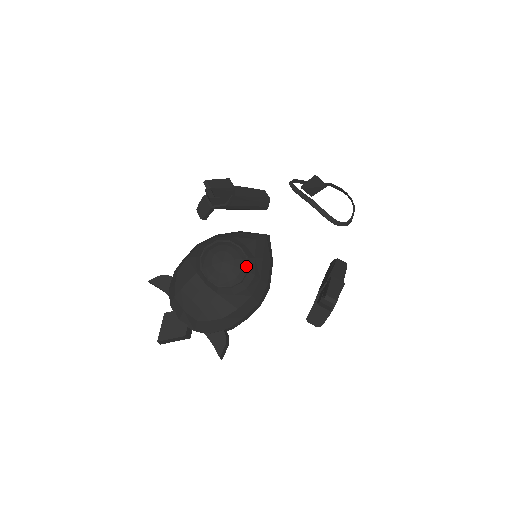
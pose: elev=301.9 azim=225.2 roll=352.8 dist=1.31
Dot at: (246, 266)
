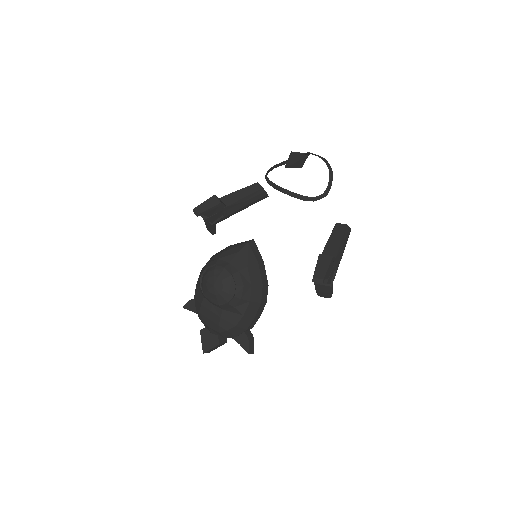
Dot at: (233, 282)
